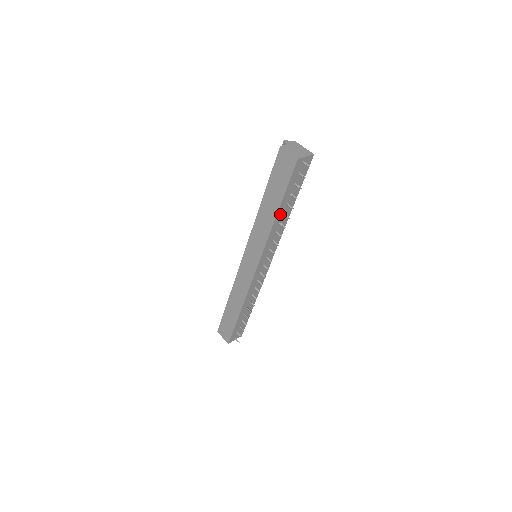
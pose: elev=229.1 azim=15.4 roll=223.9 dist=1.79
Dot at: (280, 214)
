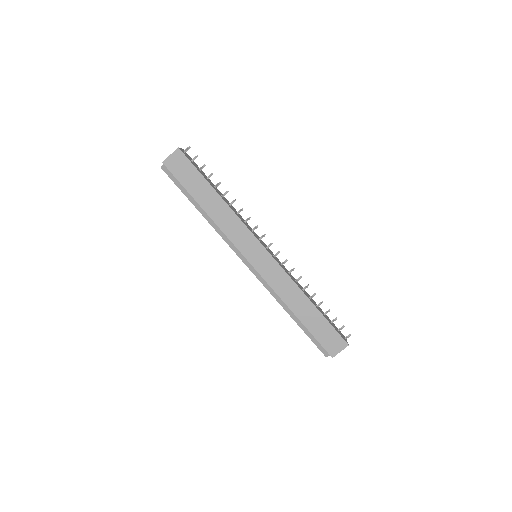
Dot at: (221, 196)
